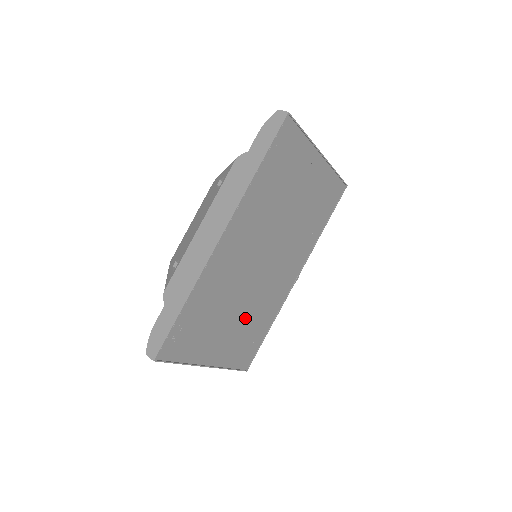
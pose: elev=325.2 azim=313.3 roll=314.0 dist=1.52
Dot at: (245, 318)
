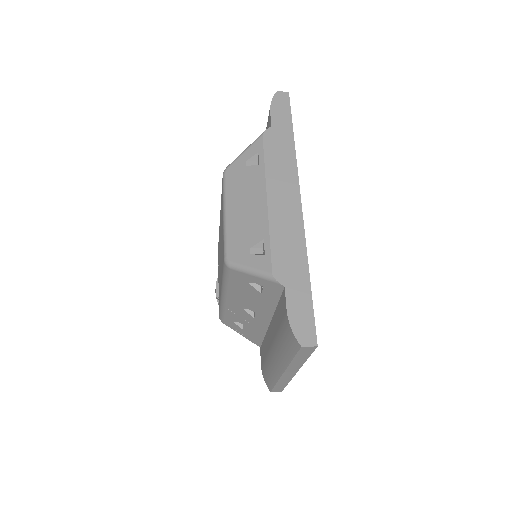
Dot at: occluded
